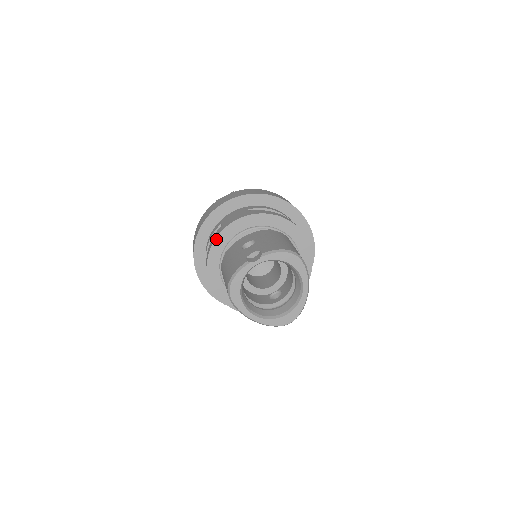
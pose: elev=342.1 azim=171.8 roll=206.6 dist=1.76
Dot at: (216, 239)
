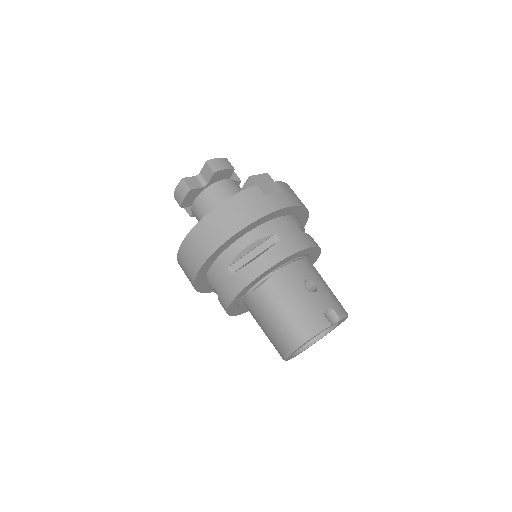
Dot at: (280, 262)
